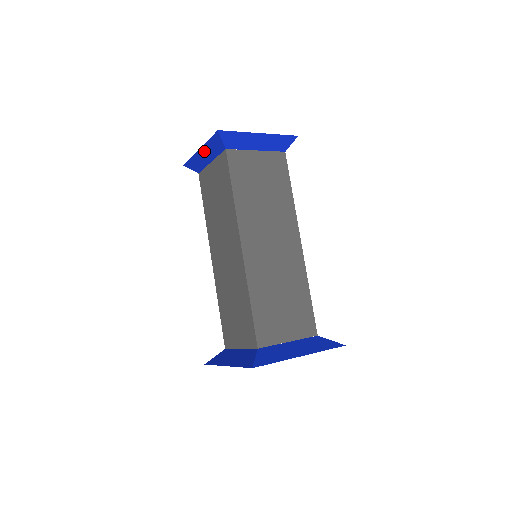
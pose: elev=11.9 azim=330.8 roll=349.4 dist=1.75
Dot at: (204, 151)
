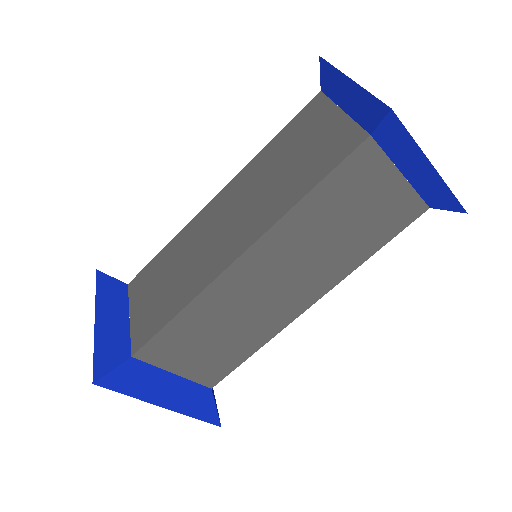
Dot at: (352, 90)
